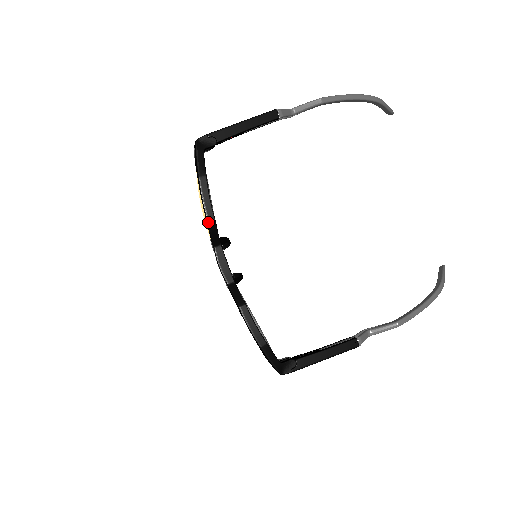
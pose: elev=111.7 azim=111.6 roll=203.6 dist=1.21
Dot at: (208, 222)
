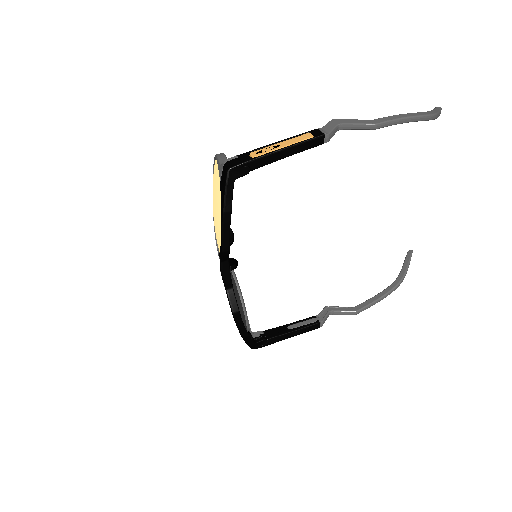
Dot at: (223, 251)
